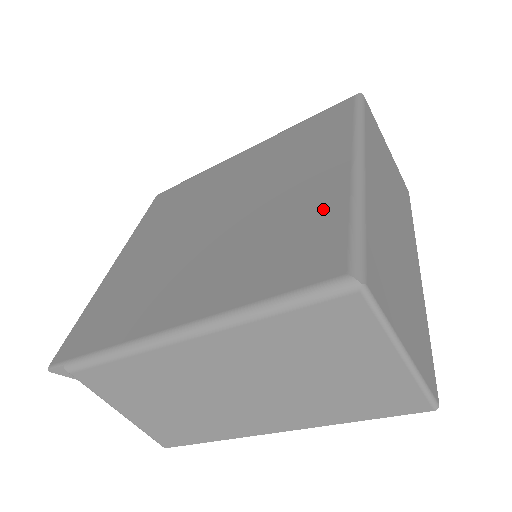
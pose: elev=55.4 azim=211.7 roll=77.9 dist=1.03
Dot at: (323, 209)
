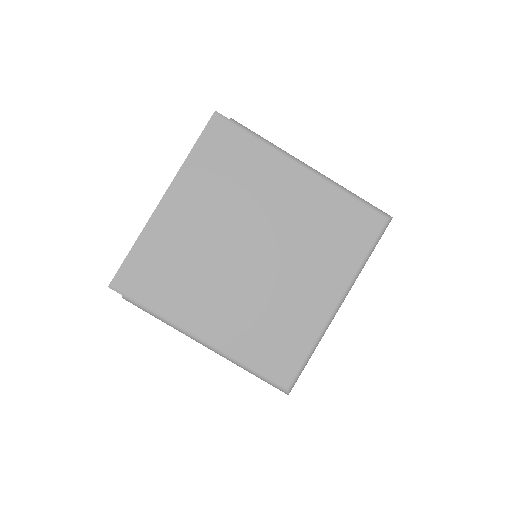
Dot at: (303, 332)
